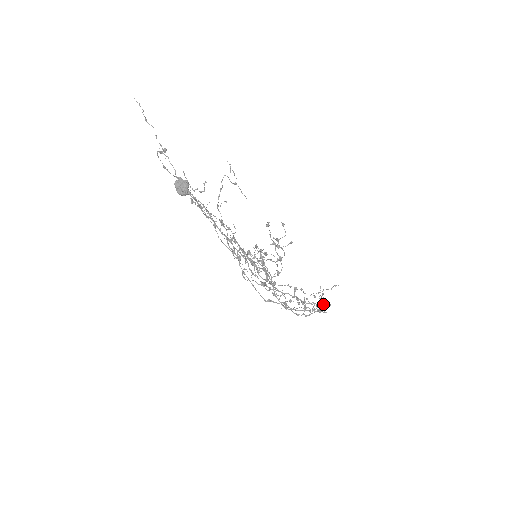
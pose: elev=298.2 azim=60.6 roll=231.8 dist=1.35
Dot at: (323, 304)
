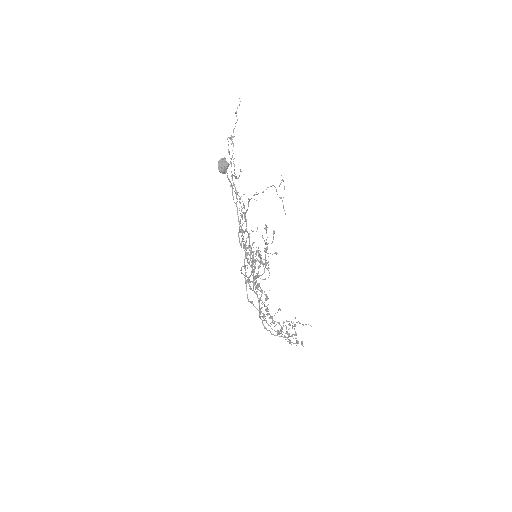
Dot at: occluded
